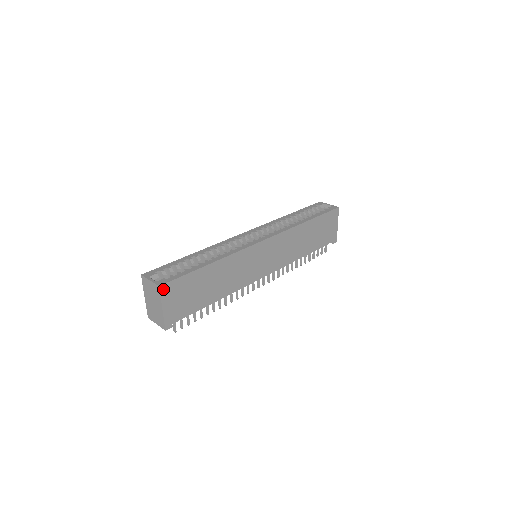
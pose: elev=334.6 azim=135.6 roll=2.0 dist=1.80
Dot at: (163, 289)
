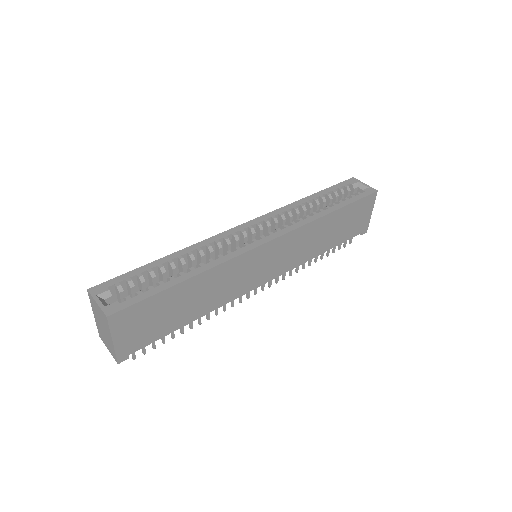
Dot at: (113, 319)
